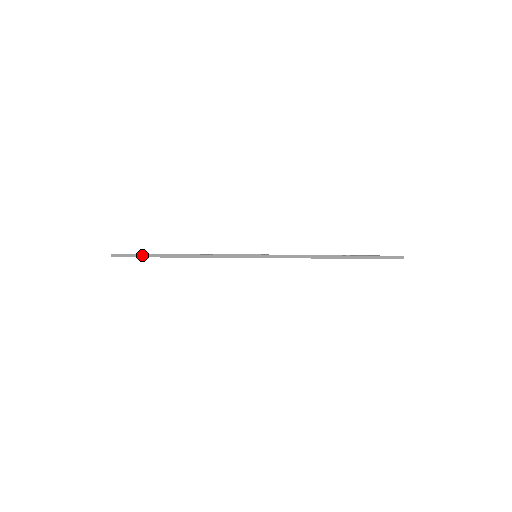
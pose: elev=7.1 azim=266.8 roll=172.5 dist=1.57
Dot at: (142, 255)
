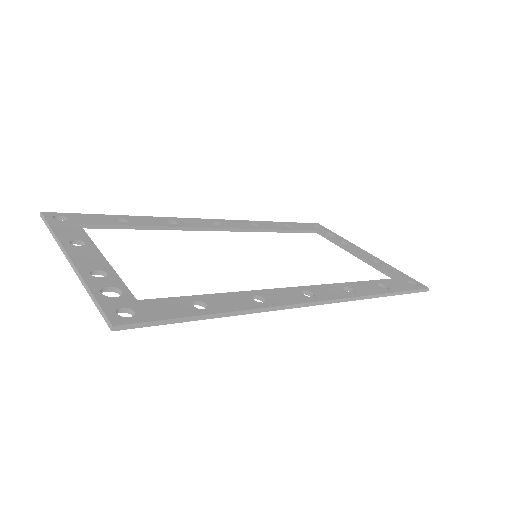
Dot at: (168, 321)
